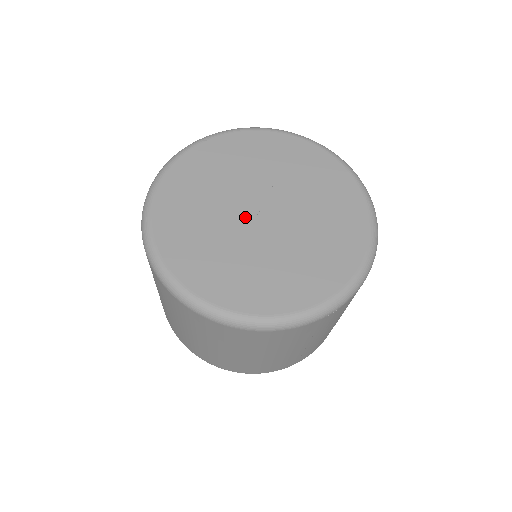
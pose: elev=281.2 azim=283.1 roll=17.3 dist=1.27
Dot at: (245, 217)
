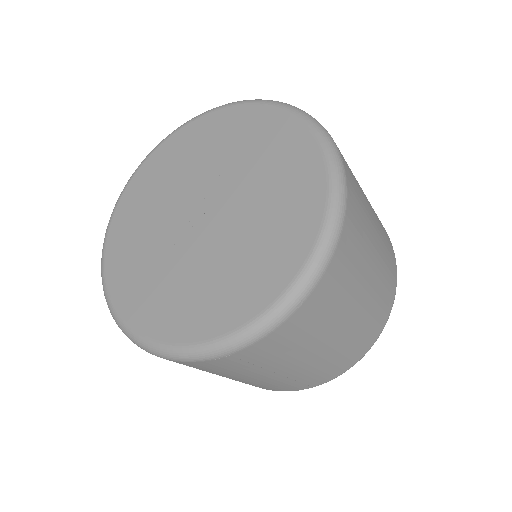
Dot at: (185, 218)
